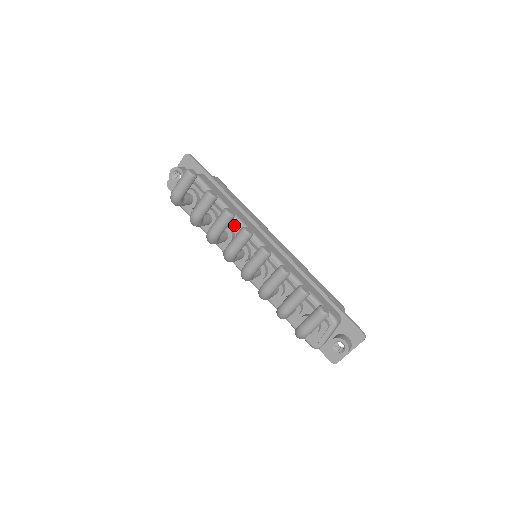
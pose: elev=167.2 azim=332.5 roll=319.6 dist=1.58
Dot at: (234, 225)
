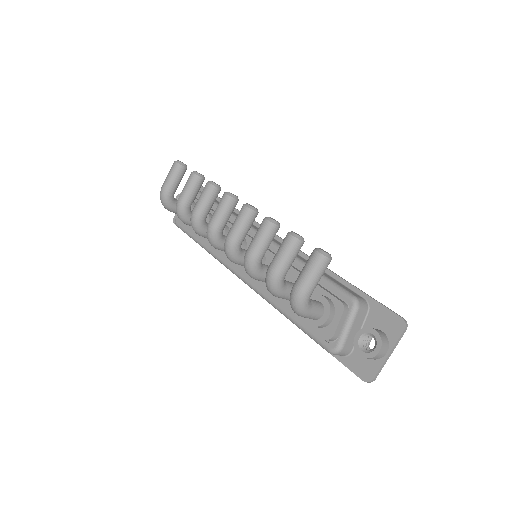
Dot at: (229, 222)
